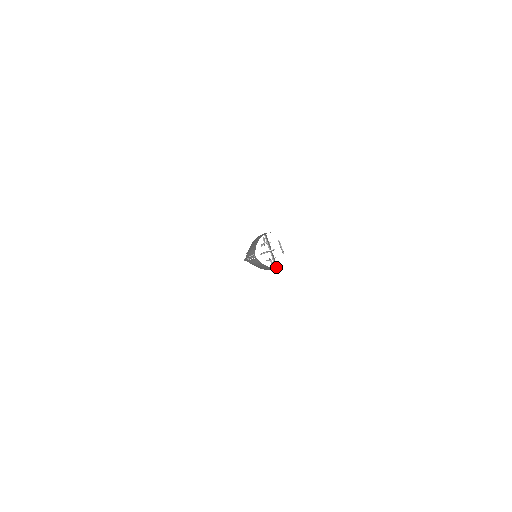
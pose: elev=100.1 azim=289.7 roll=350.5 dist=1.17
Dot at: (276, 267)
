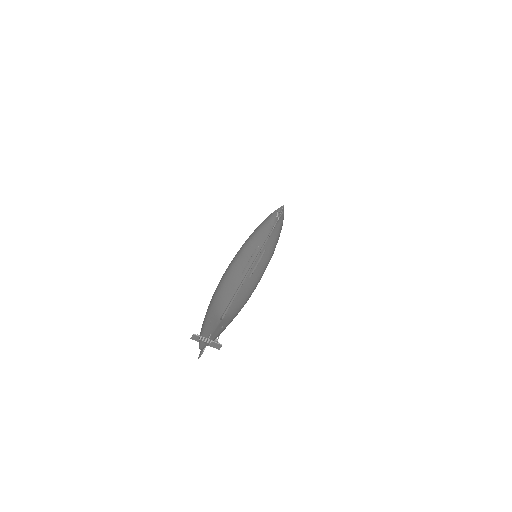
Dot at: occluded
